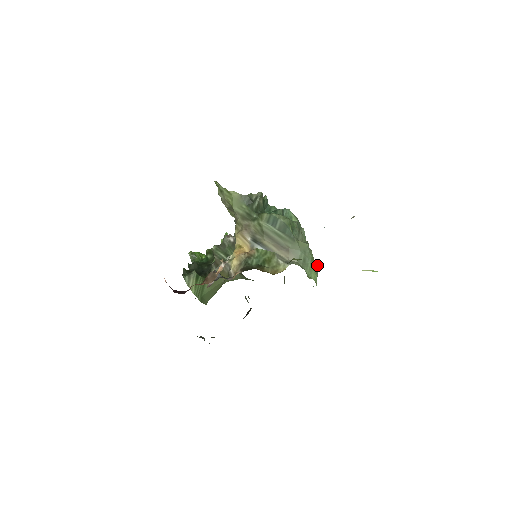
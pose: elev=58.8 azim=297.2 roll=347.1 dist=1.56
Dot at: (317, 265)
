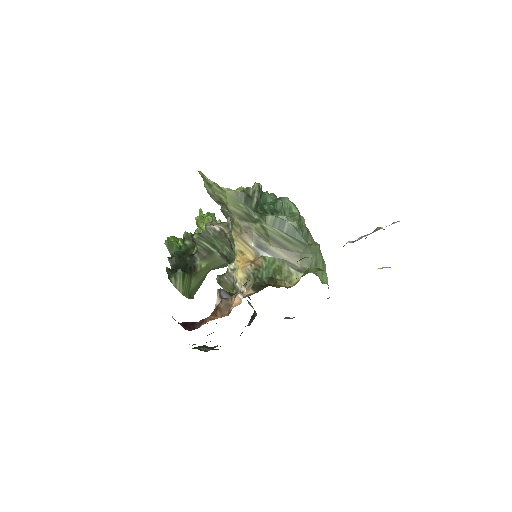
Dot at: occluded
